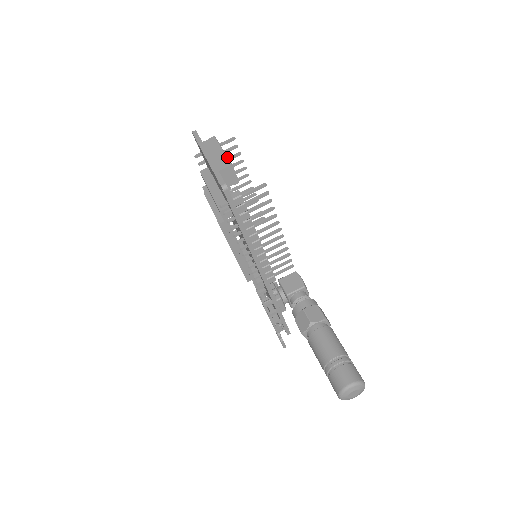
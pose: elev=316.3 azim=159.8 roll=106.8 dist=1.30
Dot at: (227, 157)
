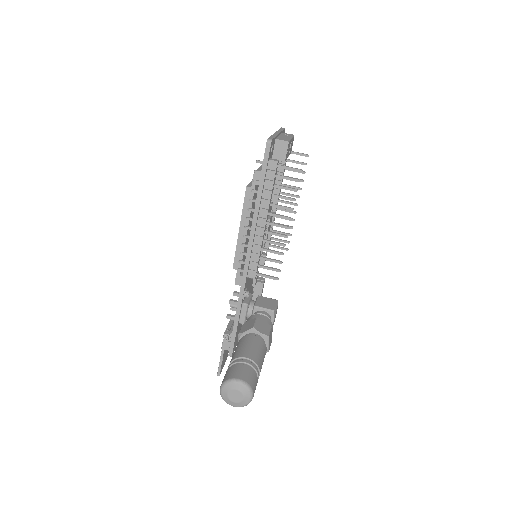
Dot at: (290, 140)
